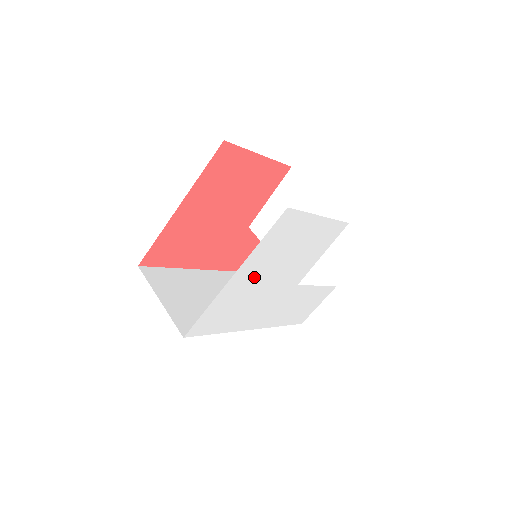
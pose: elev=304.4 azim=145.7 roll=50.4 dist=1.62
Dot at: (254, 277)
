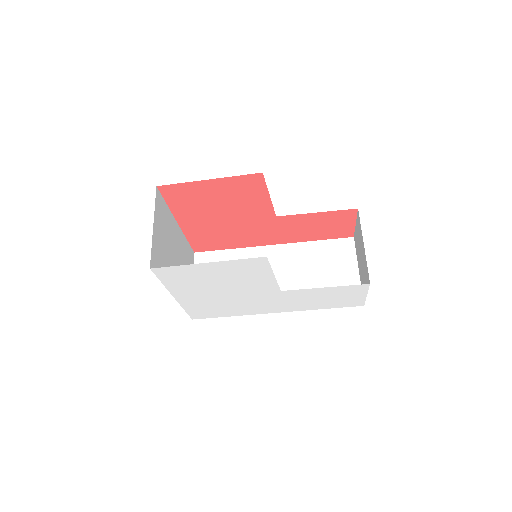
Dot at: (202, 295)
